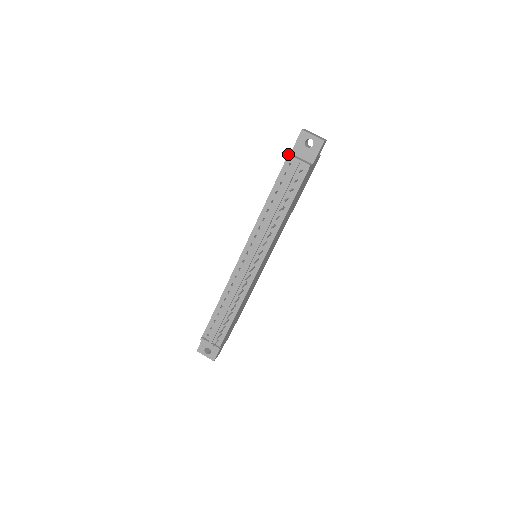
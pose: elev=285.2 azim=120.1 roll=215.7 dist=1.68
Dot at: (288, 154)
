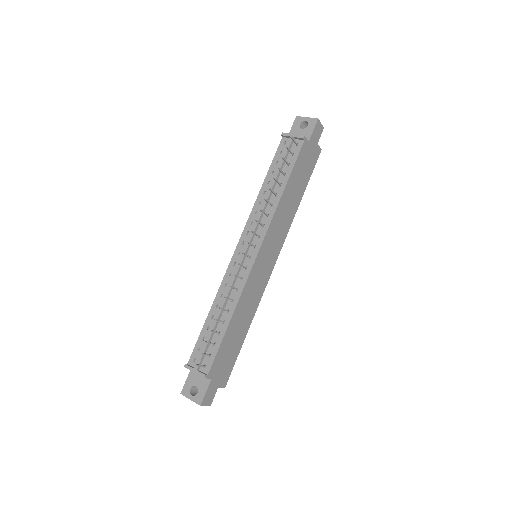
Dot at: (282, 133)
